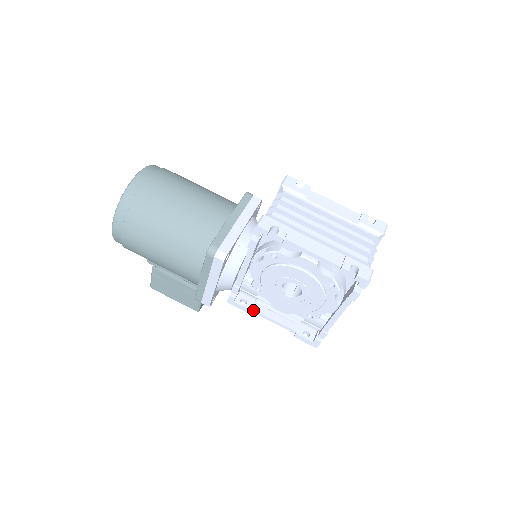
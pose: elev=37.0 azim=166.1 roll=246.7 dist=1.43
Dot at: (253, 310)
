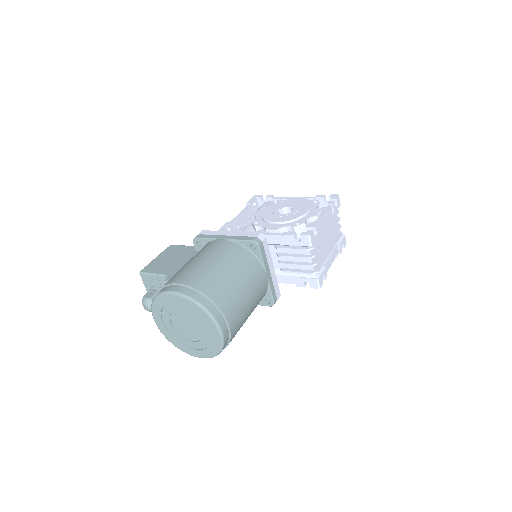
Dot at: occluded
